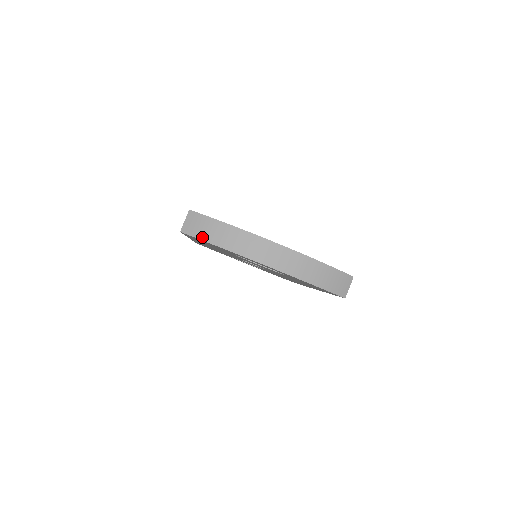
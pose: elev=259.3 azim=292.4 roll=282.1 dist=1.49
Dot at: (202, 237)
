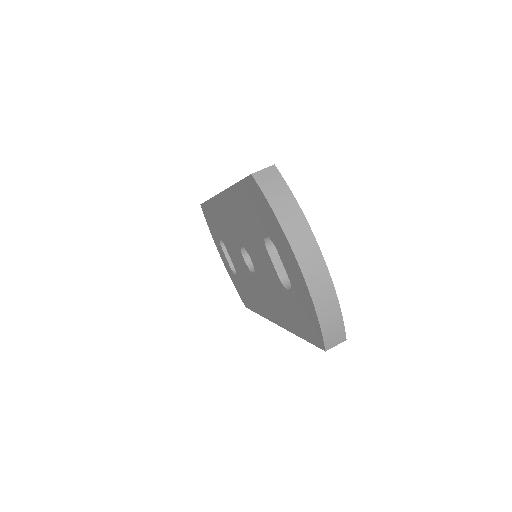
Dot at: (268, 195)
